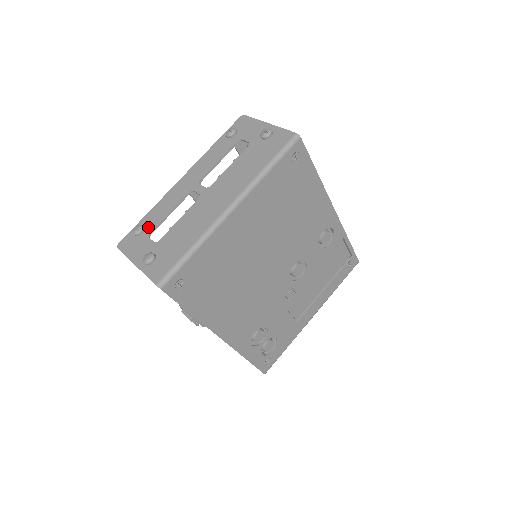
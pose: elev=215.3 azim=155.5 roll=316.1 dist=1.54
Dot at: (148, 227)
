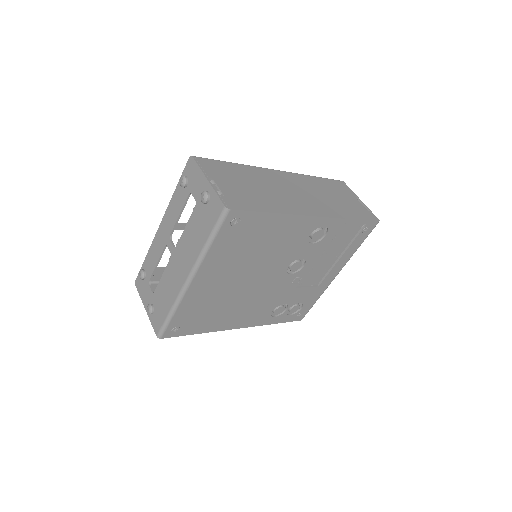
Dot at: (147, 273)
